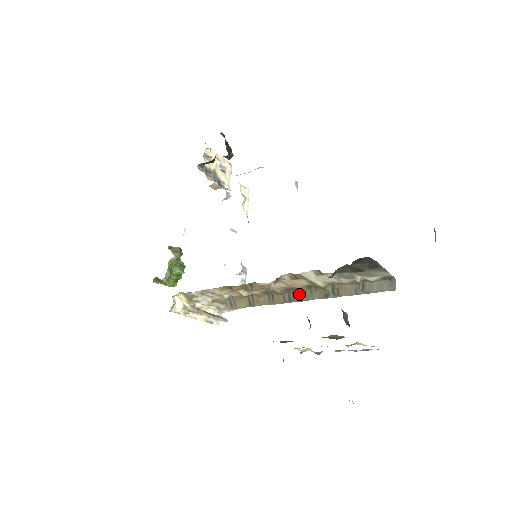
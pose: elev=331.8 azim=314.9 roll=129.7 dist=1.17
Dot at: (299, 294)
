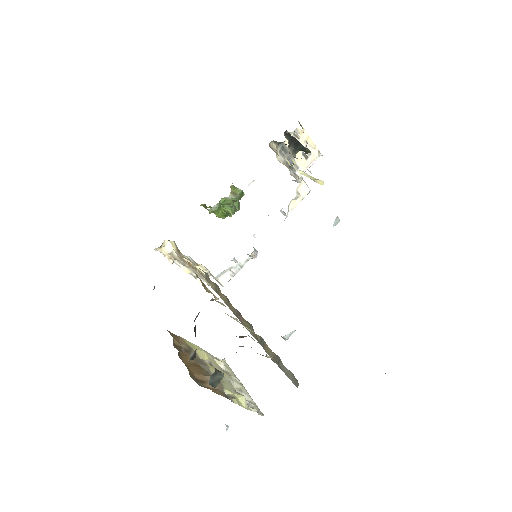
Dot at: occluded
